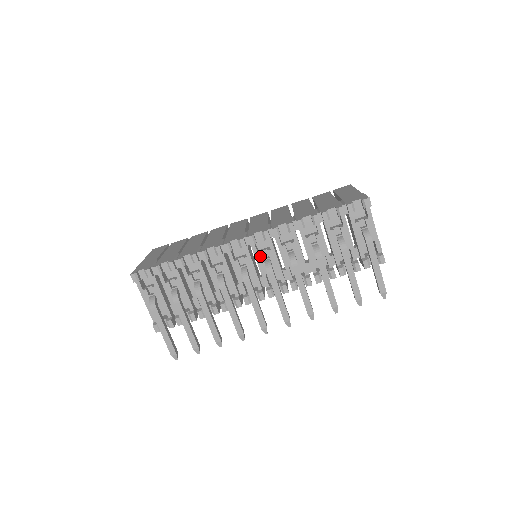
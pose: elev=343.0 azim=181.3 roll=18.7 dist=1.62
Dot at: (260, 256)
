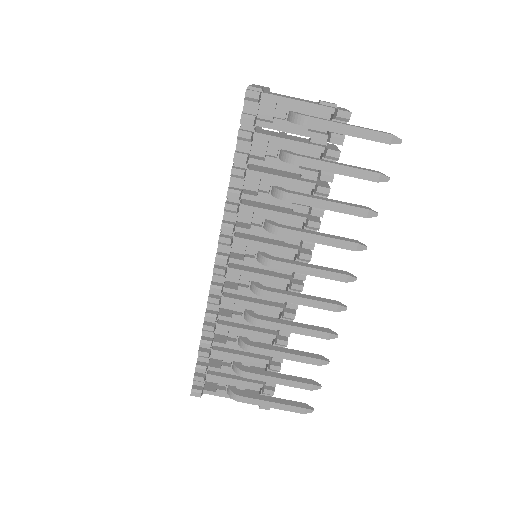
Dot at: (248, 260)
